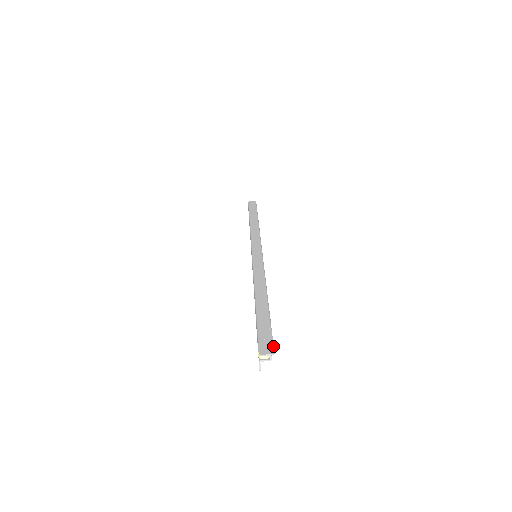
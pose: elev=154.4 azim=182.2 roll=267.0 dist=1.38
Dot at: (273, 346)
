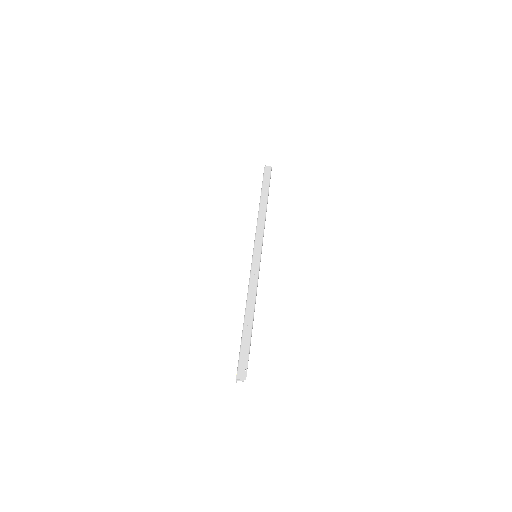
Dot at: occluded
